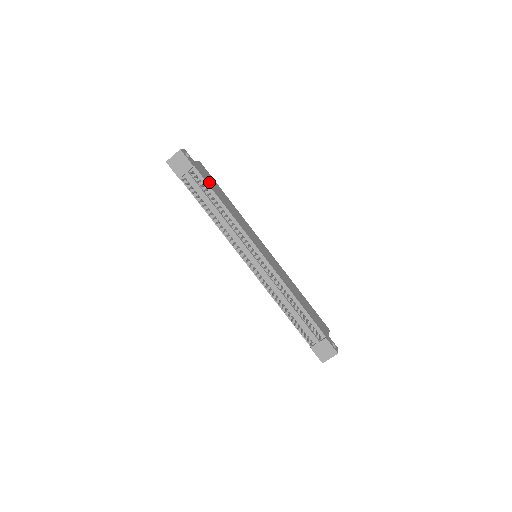
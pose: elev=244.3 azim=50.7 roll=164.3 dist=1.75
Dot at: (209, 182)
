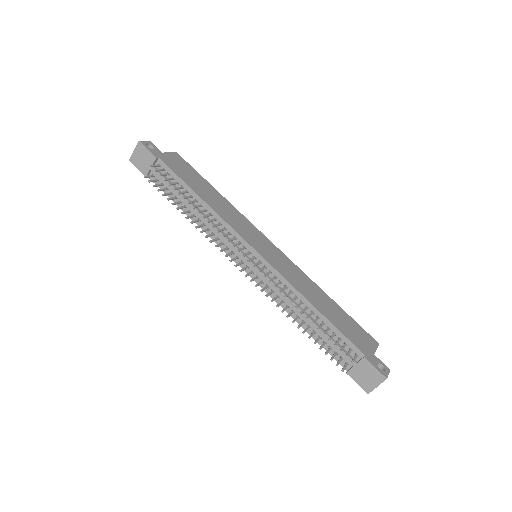
Dot at: (181, 173)
